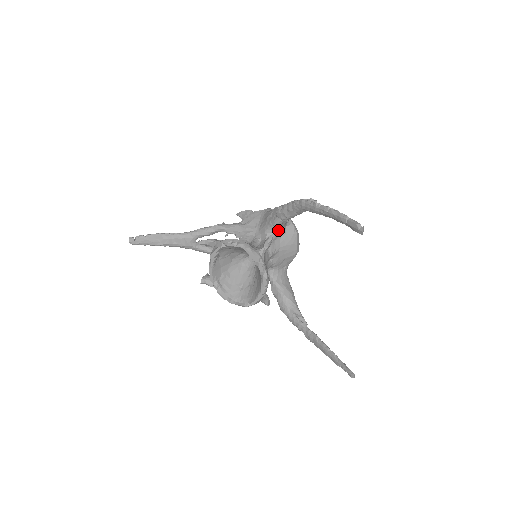
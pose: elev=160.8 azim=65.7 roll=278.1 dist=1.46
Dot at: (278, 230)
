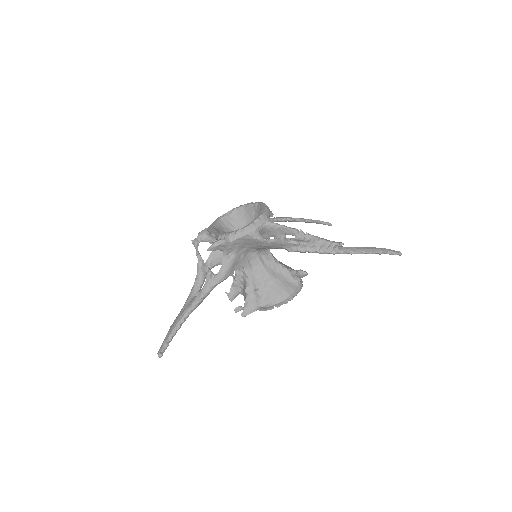
Dot at: occluded
